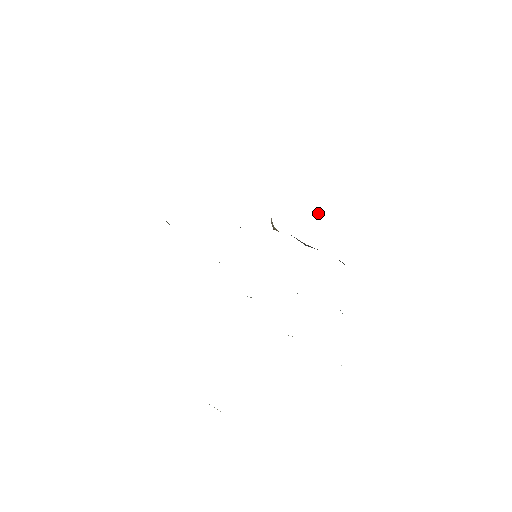
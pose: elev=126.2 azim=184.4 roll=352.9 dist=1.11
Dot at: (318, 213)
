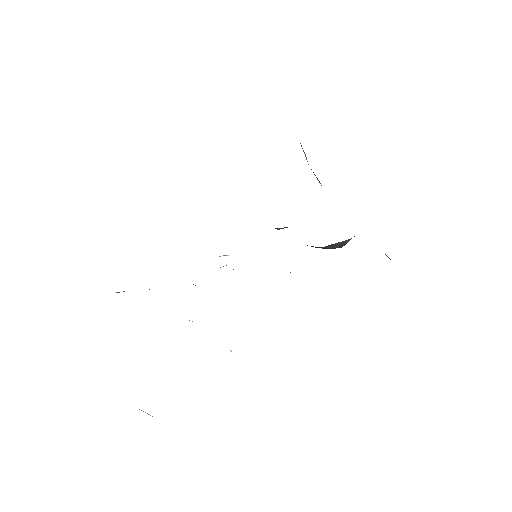
Dot at: occluded
